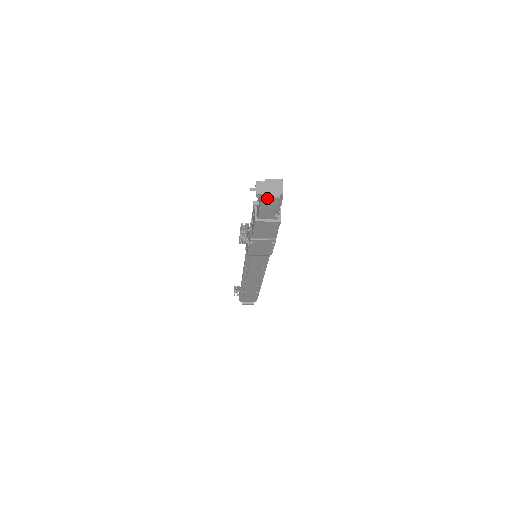
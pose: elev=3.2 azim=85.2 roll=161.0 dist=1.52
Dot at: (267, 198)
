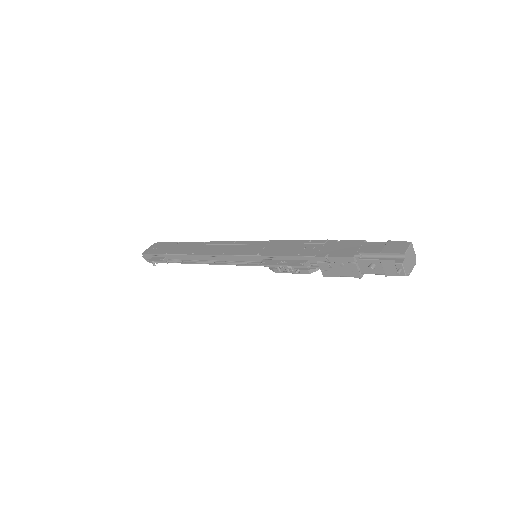
Dot at: (409, 272)
